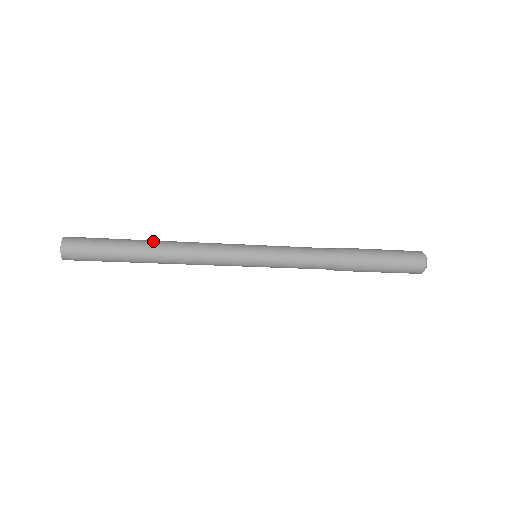
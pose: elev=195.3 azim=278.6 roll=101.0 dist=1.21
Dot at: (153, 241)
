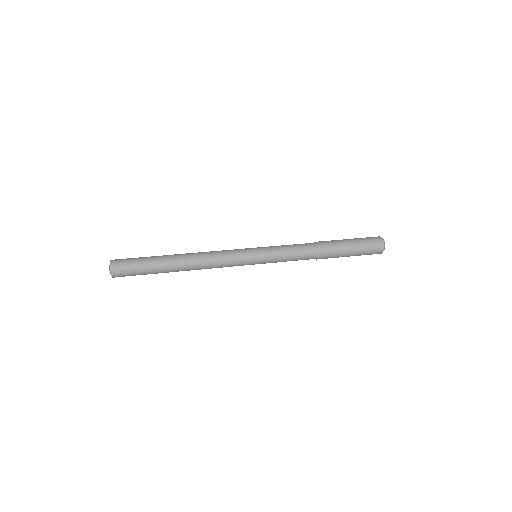
Dot at: (178, 256)
